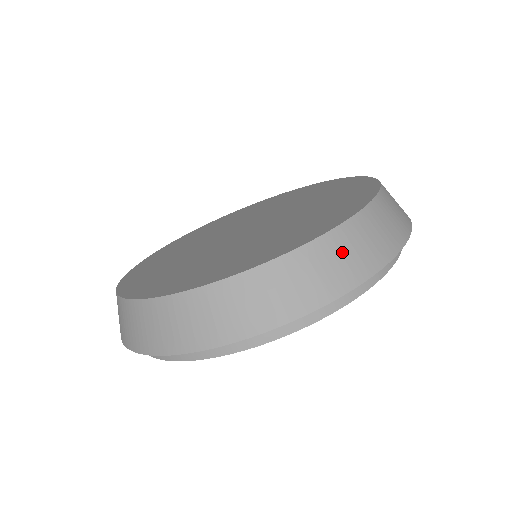
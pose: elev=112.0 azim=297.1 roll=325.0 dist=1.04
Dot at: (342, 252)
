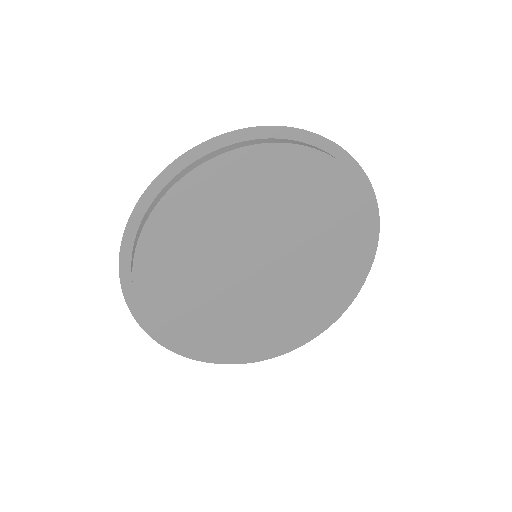
Dot at: occluded
